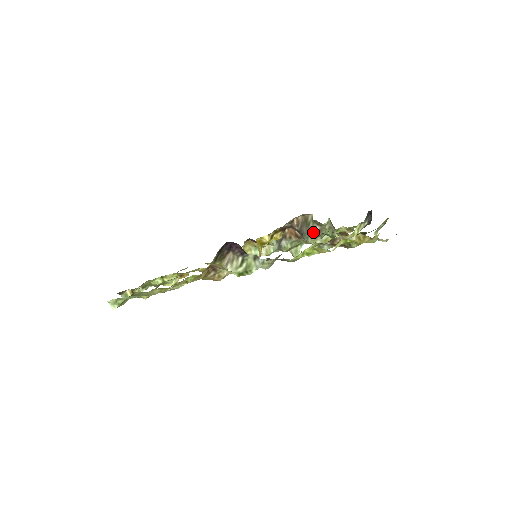
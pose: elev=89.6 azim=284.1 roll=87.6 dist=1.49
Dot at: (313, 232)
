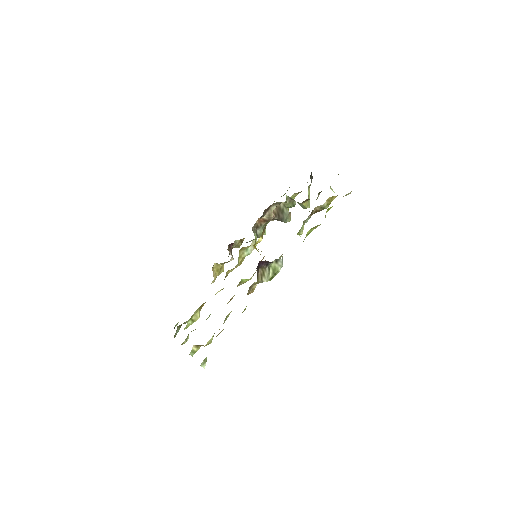
Dot at: (289, 214)
